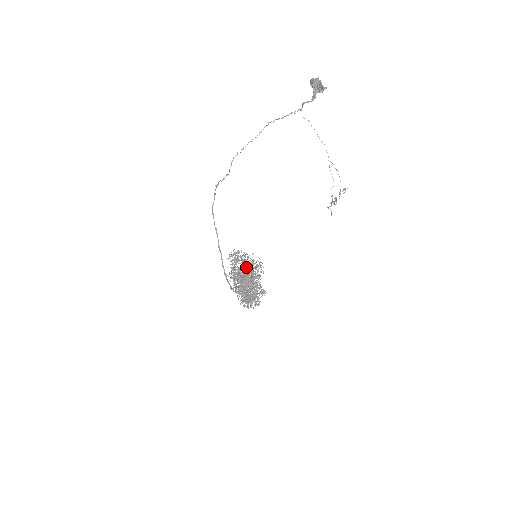
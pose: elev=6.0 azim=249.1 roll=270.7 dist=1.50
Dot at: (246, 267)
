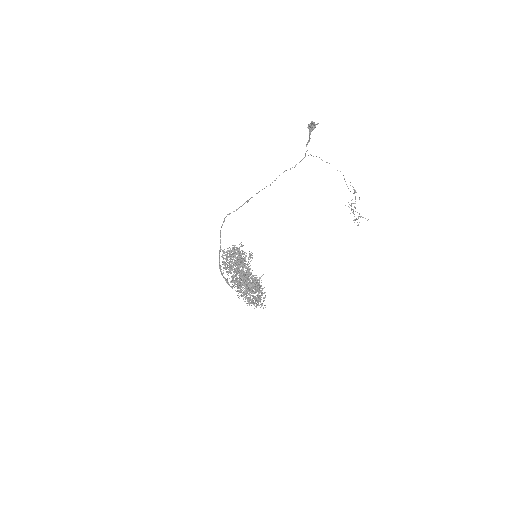
Dot at: (229, 252)
